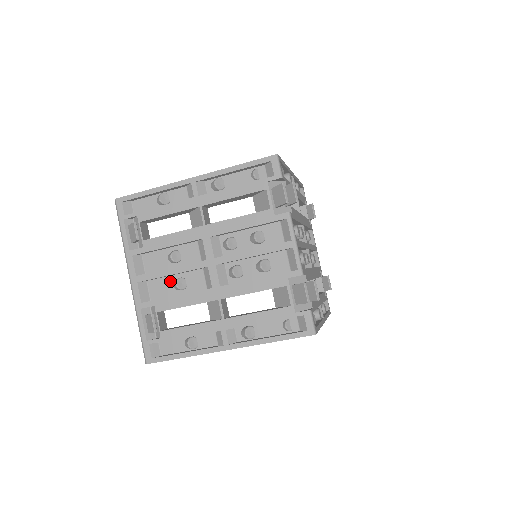
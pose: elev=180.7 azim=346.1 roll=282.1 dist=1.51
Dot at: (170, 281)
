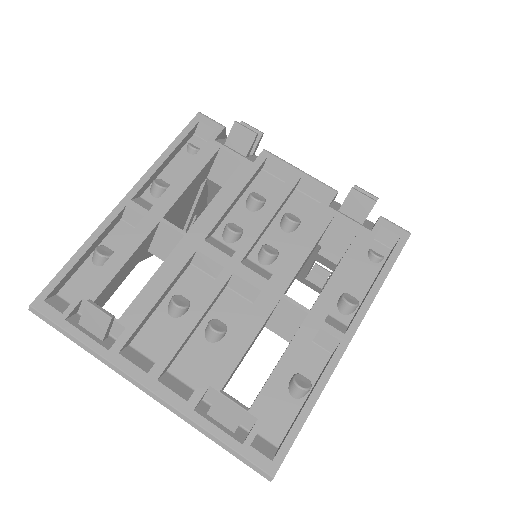
Dot at: (199, 340)
